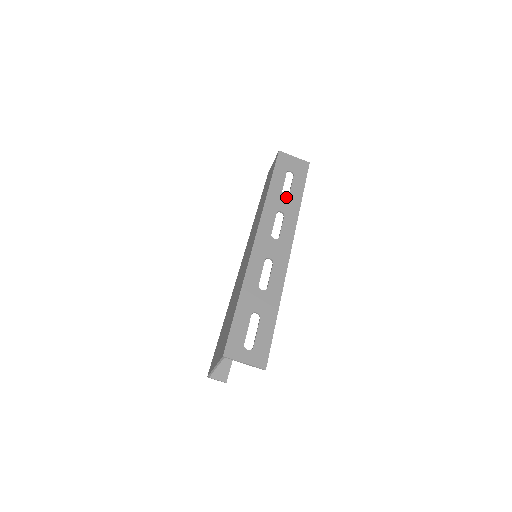
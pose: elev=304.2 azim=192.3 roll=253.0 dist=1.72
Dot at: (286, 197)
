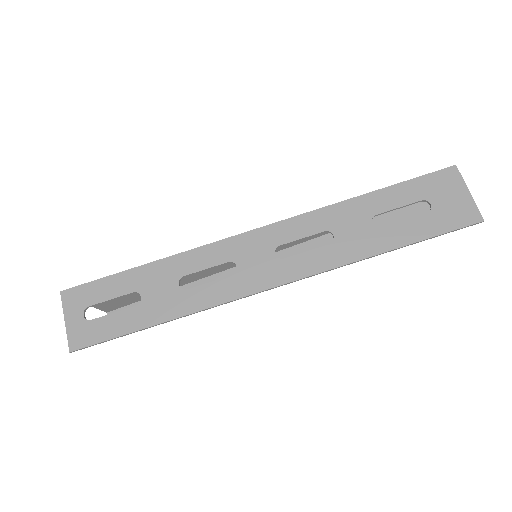
Dot at: (369, 227)
